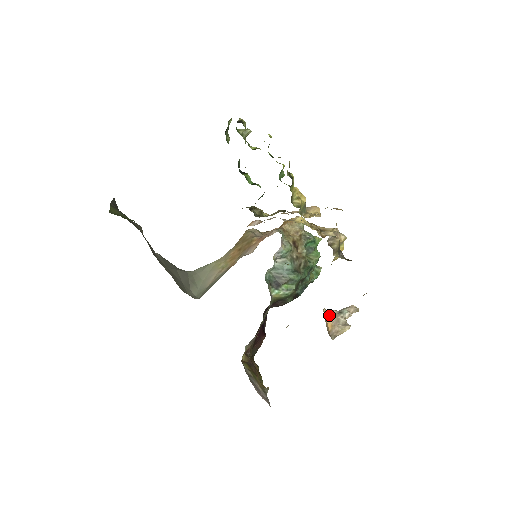
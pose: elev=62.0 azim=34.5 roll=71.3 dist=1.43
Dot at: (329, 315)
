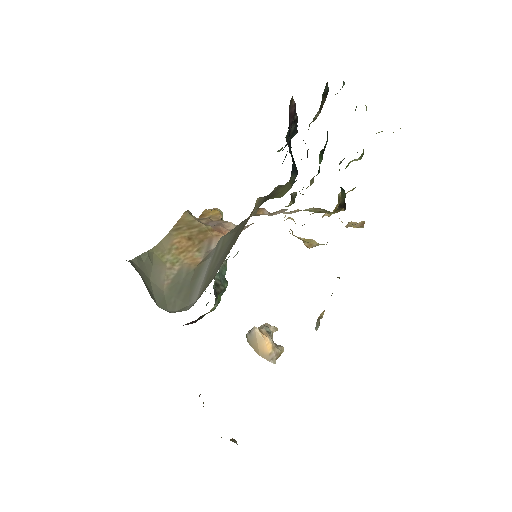
Dot at: (265, 335)
